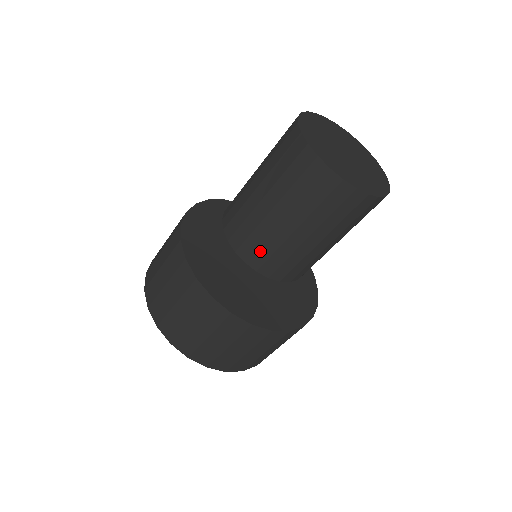
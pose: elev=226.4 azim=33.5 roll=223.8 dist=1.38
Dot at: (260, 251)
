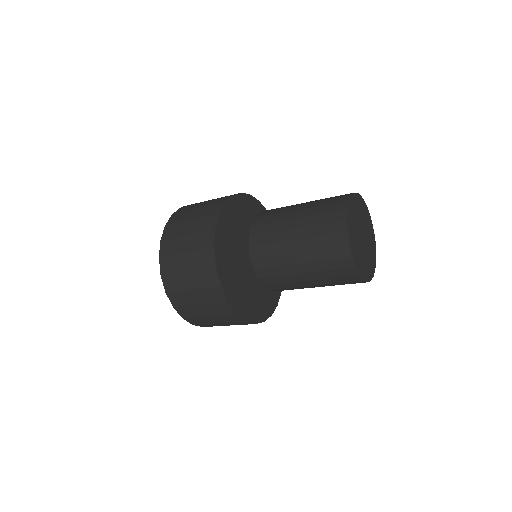
Dot at: (269, 270)
